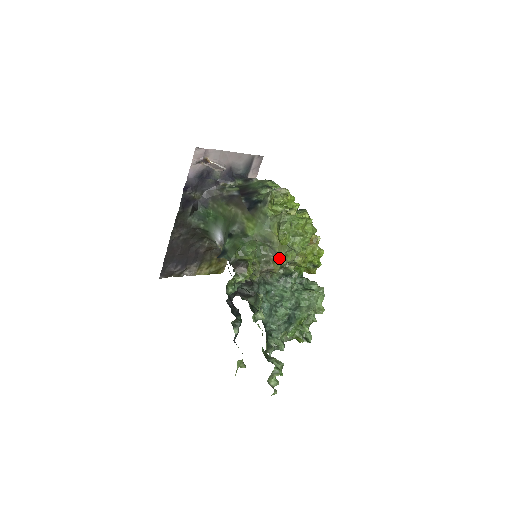
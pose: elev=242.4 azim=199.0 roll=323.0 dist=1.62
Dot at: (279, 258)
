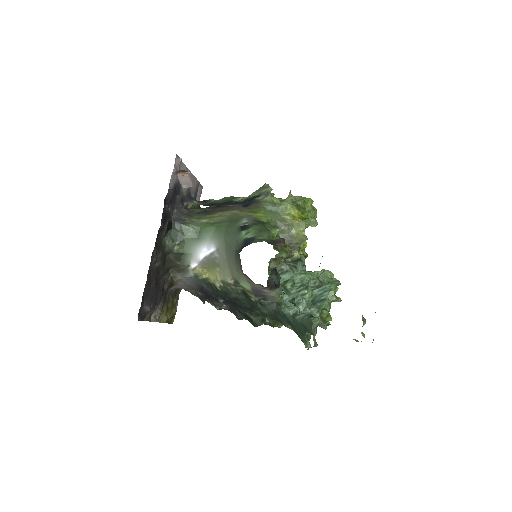
Dot at: (294, 240)
